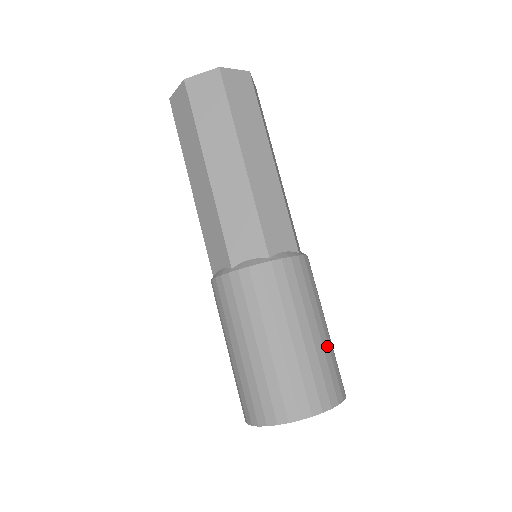
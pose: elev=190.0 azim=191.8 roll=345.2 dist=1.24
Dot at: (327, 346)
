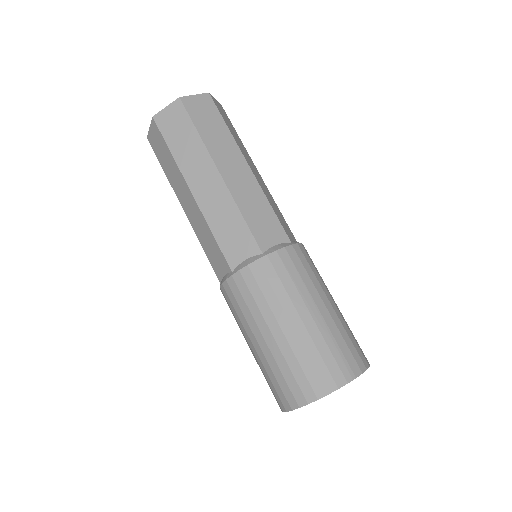
Dot at: (308, 338)
